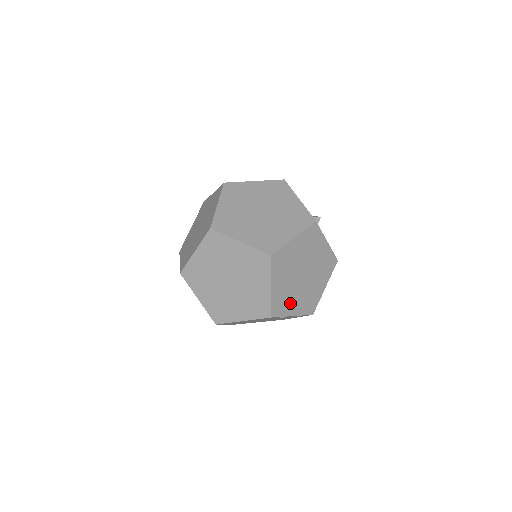
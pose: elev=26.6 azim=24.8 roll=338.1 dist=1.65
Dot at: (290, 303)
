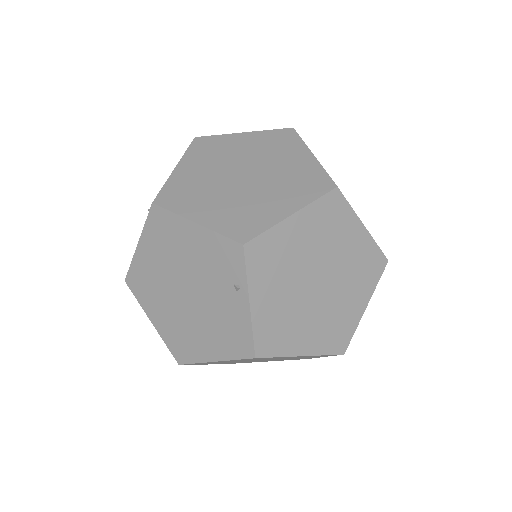
Dot at: (271, 280)
